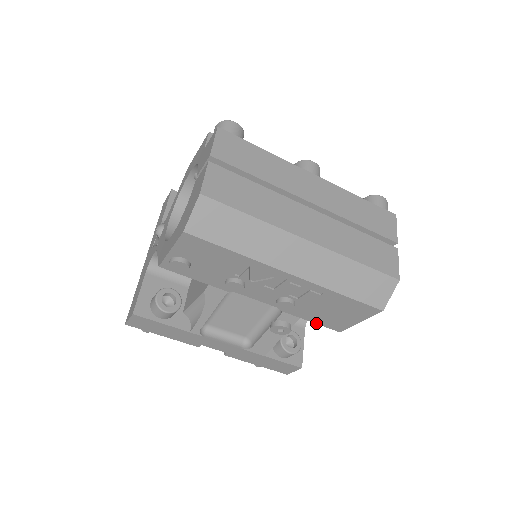
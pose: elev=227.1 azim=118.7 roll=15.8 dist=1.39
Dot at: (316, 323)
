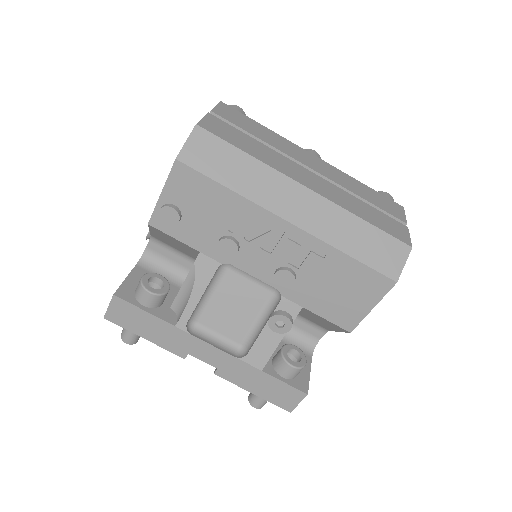
Dot at: (321, 316)
